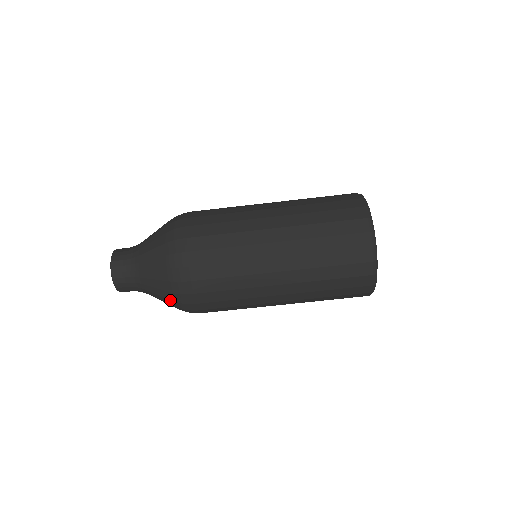
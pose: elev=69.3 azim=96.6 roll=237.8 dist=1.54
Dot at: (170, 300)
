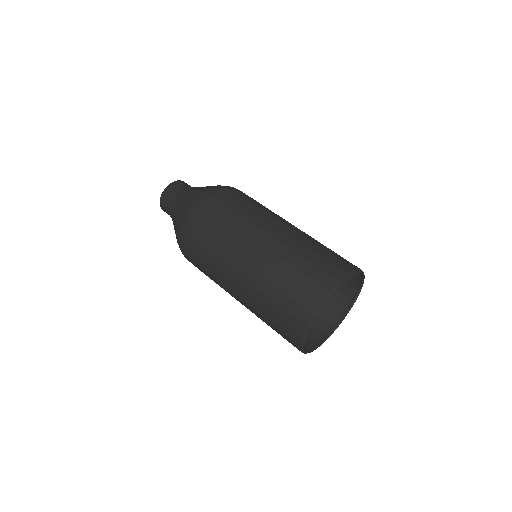
Dot at: (207, 188)
